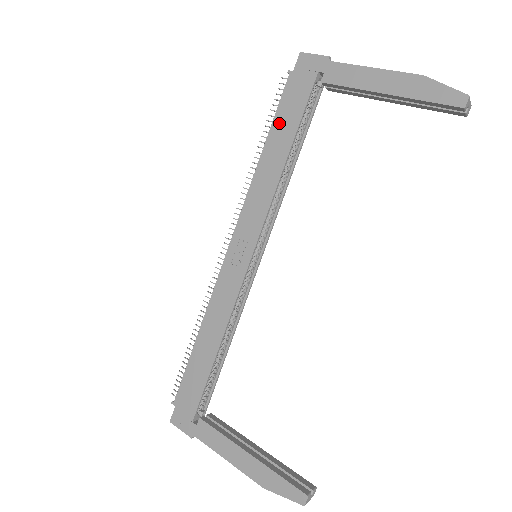
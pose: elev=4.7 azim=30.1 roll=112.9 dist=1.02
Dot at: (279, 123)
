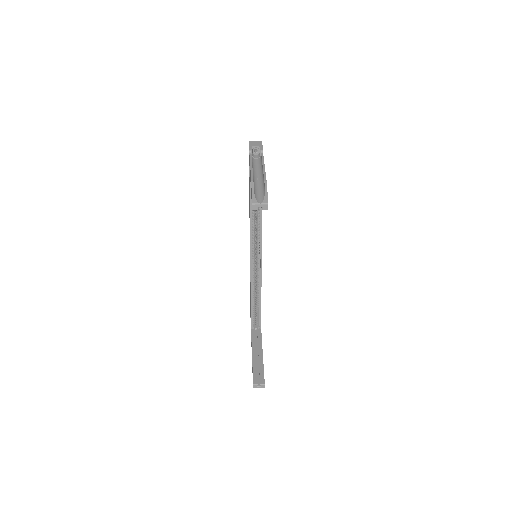
Dot at: occluded
